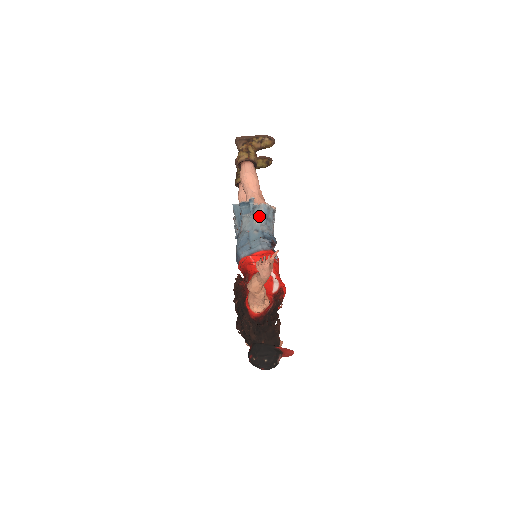
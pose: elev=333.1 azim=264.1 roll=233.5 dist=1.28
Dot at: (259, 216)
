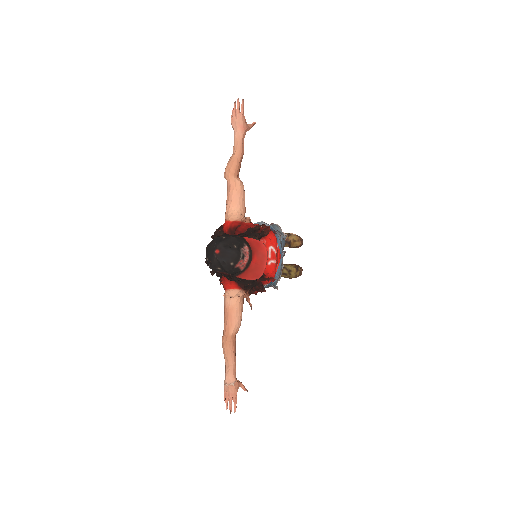
Dot at: occluded
